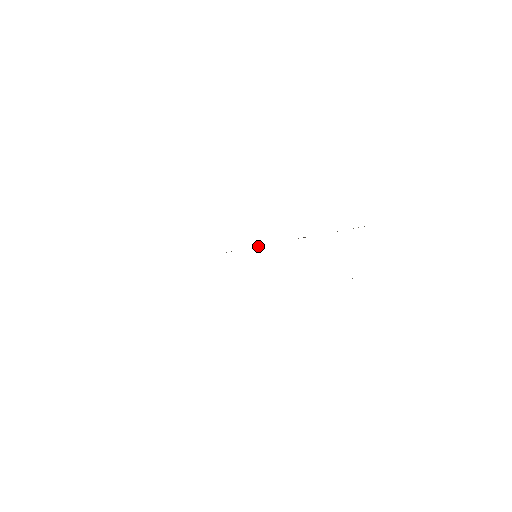
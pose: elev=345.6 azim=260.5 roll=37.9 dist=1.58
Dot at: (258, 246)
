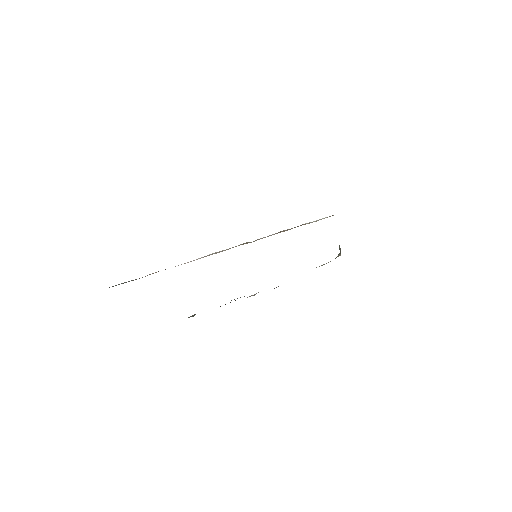
Dot at: (246, 243)
